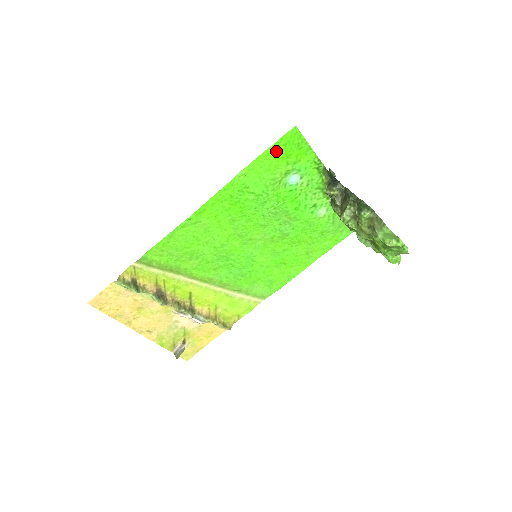
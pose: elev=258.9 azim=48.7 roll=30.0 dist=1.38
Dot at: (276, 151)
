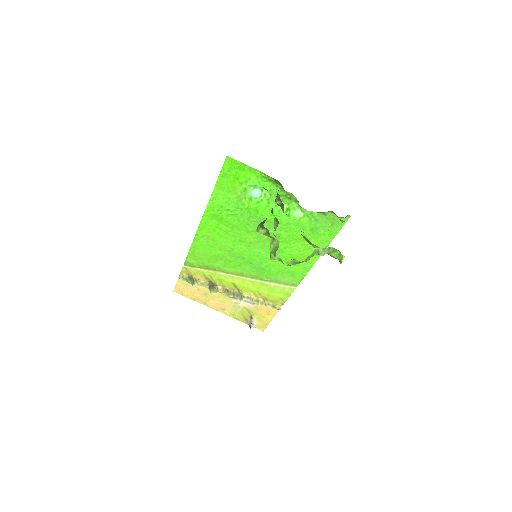
Dot at: (226, 177)
